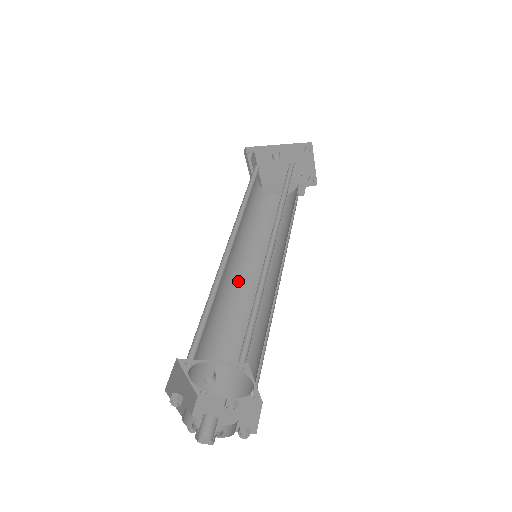
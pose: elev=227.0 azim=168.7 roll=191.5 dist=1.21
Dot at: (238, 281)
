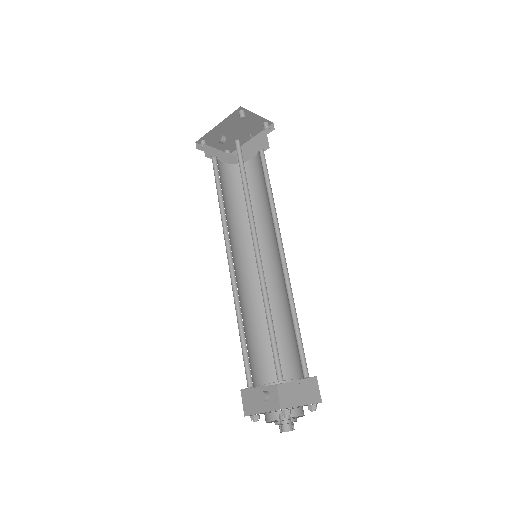
Dot at: (258, 277)
